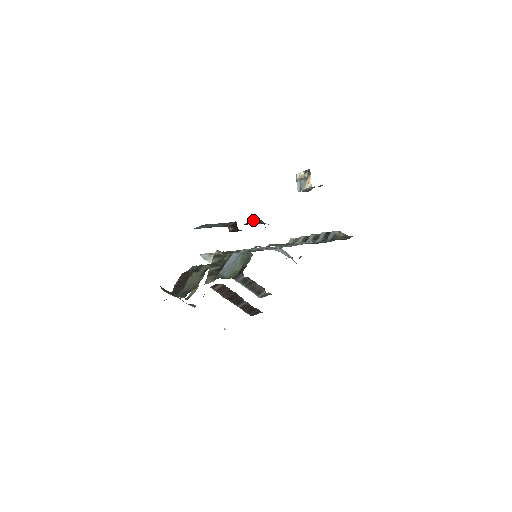
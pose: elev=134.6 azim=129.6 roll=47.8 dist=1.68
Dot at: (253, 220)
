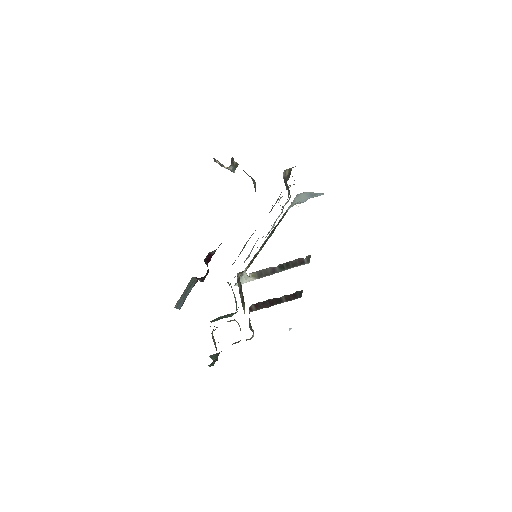
Dot at: (206, 257)
